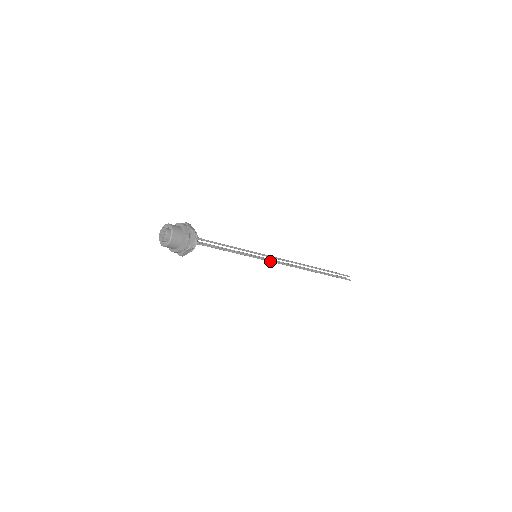
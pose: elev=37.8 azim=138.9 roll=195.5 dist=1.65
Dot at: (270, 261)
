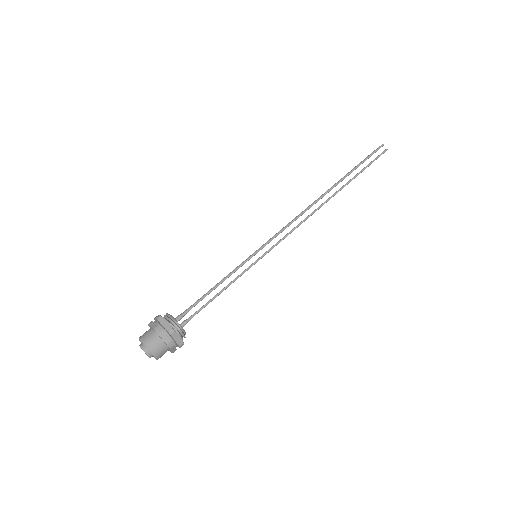
Dot at: occluded
